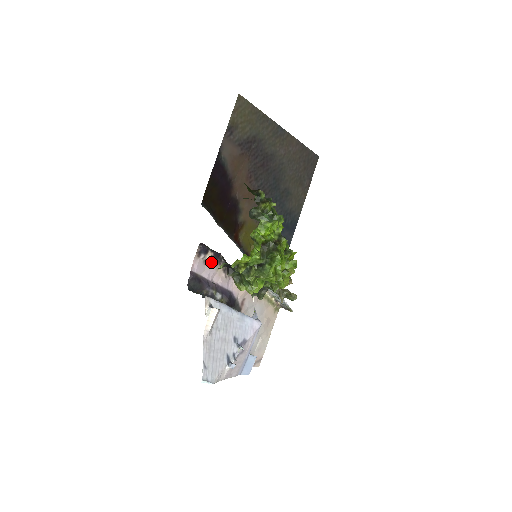
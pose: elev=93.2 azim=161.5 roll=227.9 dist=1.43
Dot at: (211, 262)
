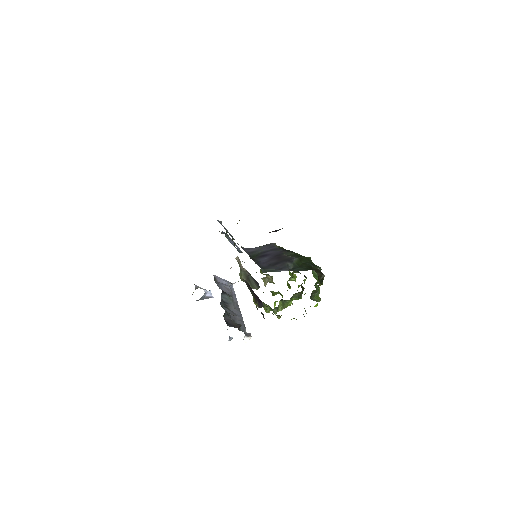
Dot at: occluded
